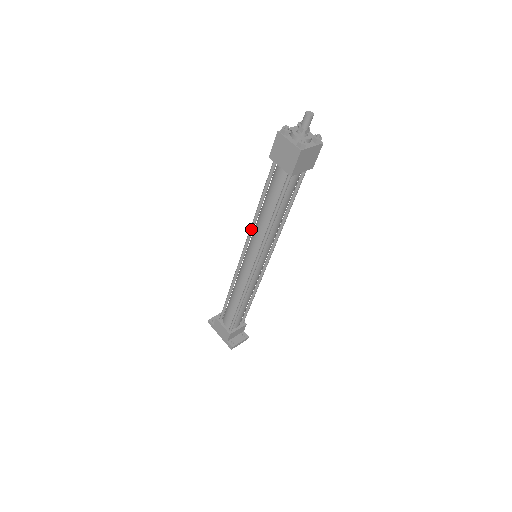
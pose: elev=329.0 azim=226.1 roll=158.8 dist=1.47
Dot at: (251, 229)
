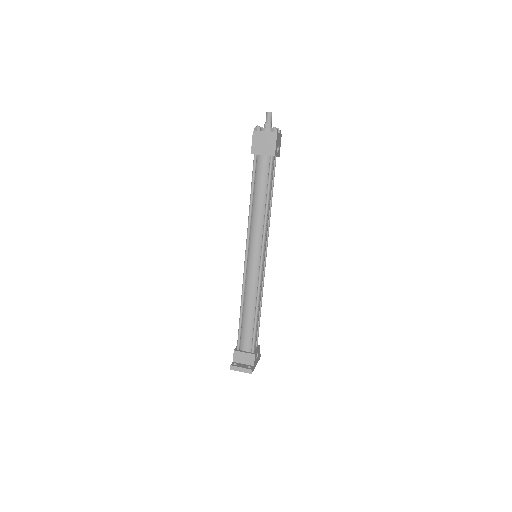
Dot at: occluded
